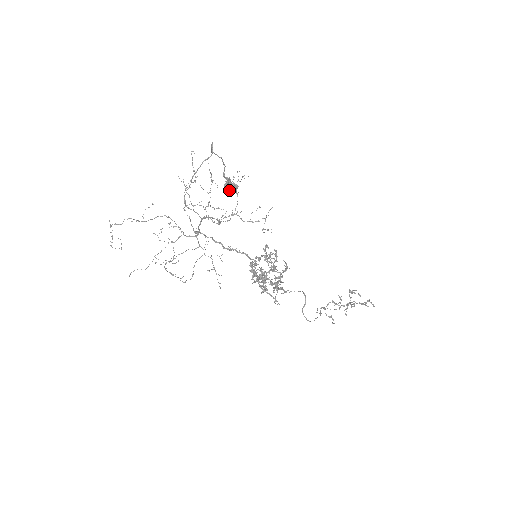
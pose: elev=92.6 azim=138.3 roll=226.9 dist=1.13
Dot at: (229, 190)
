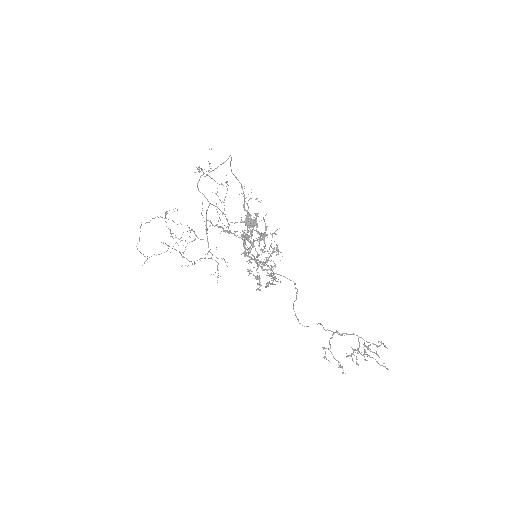
Dot at: occluded
